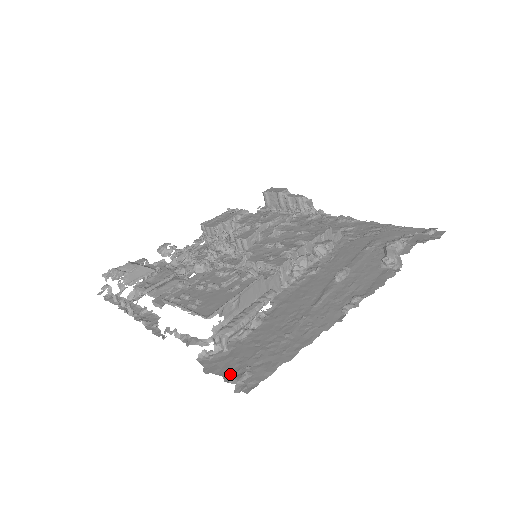
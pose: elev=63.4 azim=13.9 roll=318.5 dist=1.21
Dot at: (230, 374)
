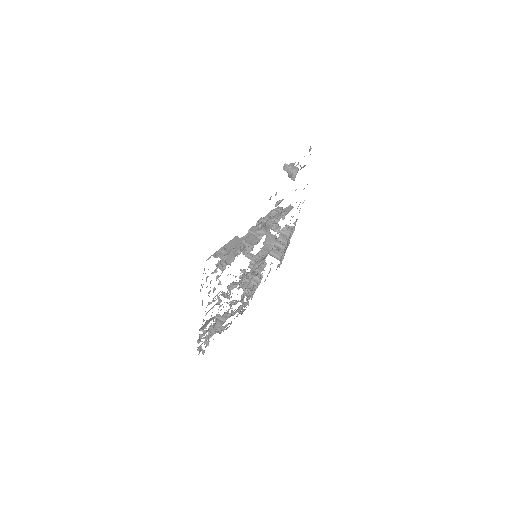
Dot at: occluded
